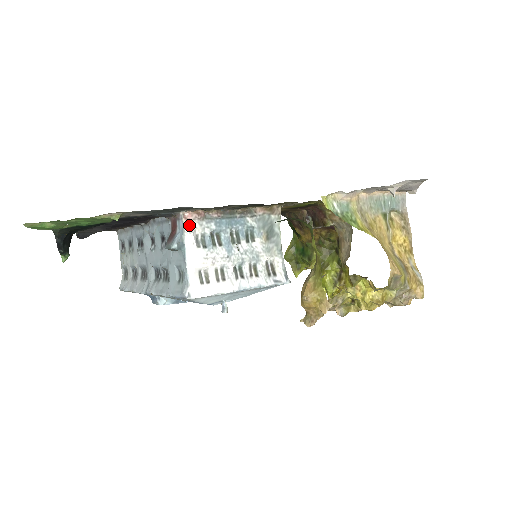
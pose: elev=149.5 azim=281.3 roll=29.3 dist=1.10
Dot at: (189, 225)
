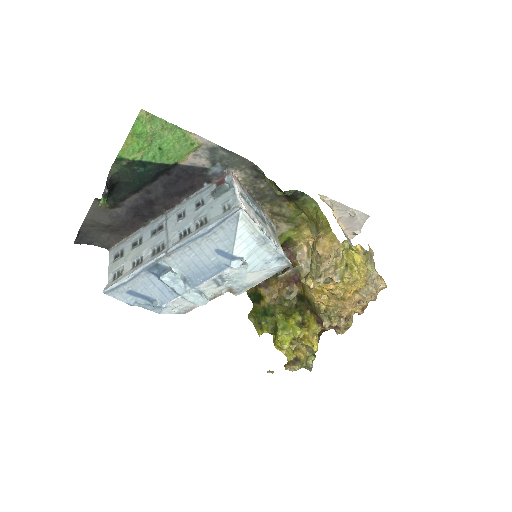
Dot at: (235, 181)
